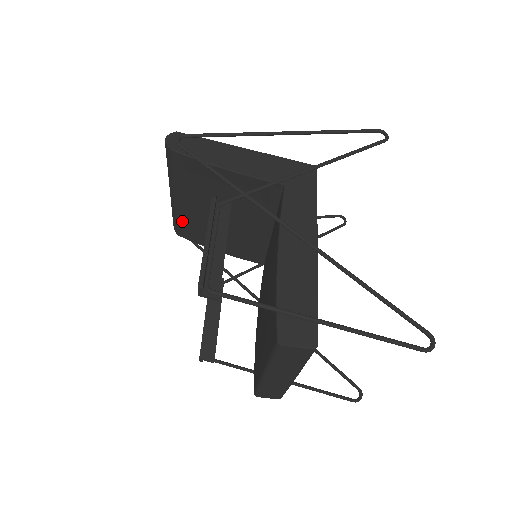
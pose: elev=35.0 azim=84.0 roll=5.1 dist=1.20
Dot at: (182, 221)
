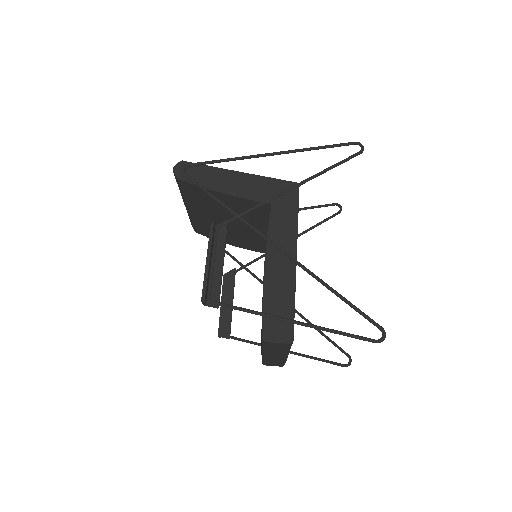
Dot at: (197, 224)
